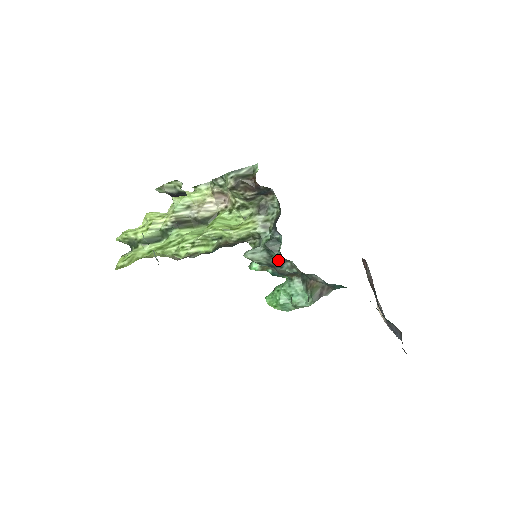
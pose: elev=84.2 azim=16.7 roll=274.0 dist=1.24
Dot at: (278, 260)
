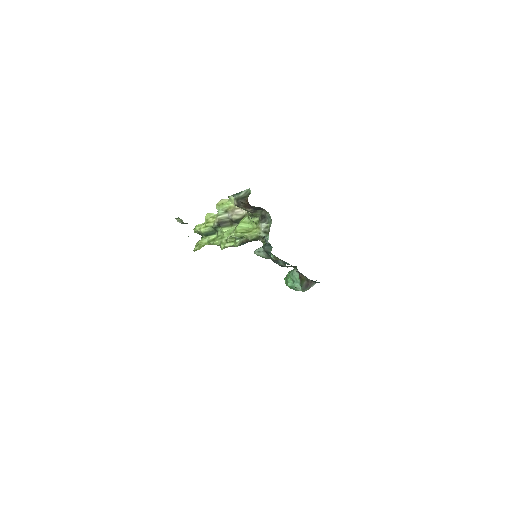
Dot at: (272, 259)
